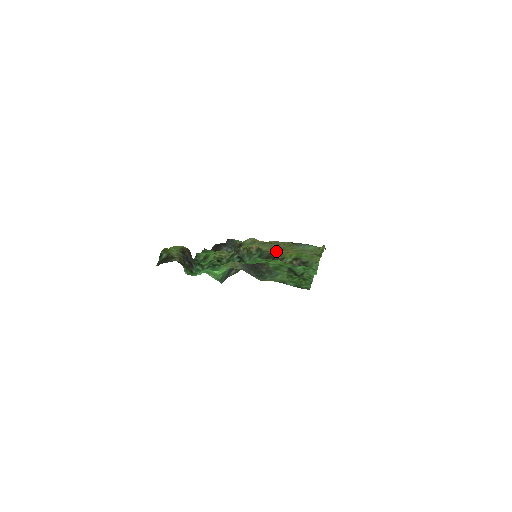
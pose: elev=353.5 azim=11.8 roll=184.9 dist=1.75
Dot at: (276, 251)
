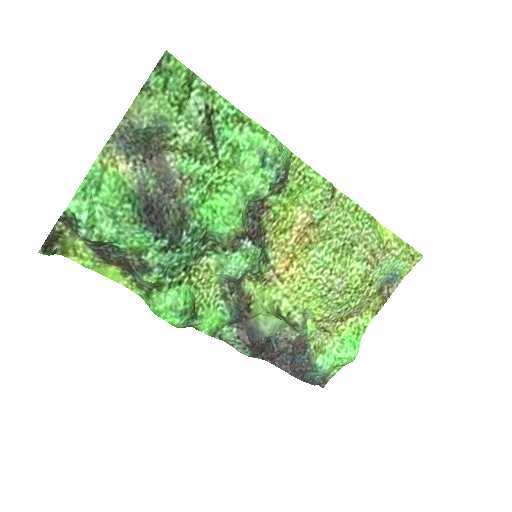
Dot at: (278, 234)
